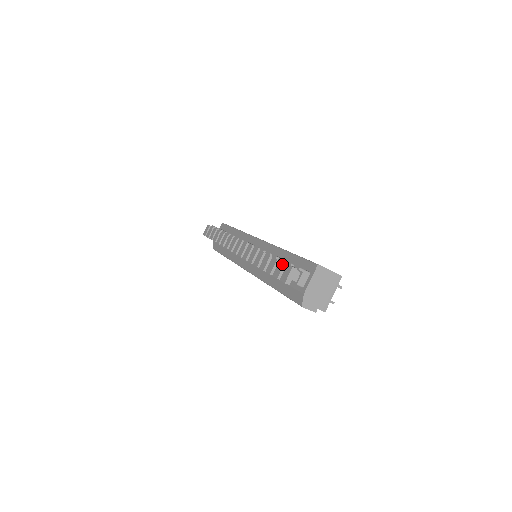
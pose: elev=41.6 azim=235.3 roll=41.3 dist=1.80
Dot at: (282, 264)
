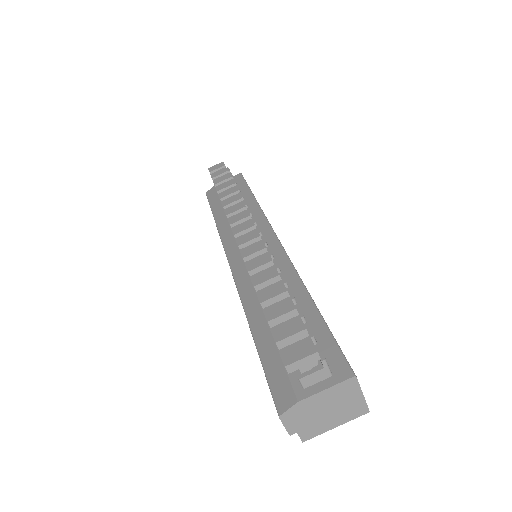
Dot at: (300, 326)
